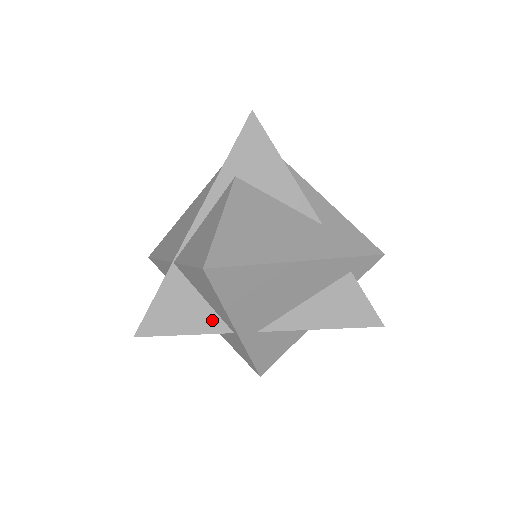
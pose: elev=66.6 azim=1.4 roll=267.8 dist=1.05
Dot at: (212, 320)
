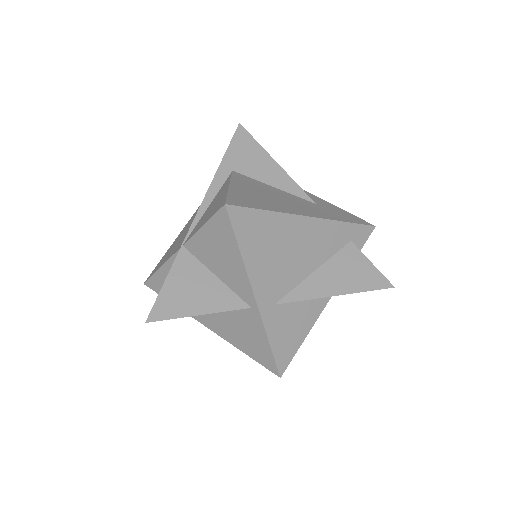
Dot at: (227, 297)
